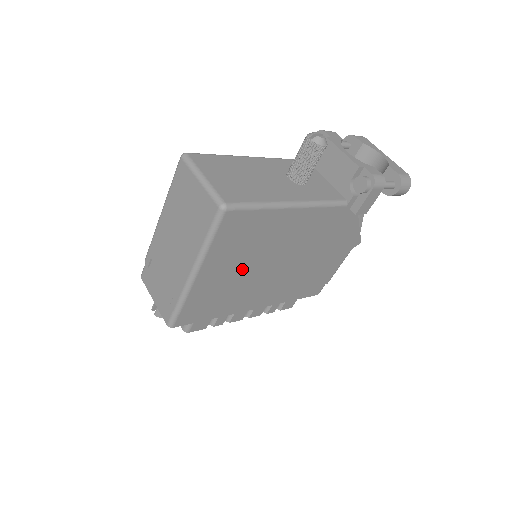
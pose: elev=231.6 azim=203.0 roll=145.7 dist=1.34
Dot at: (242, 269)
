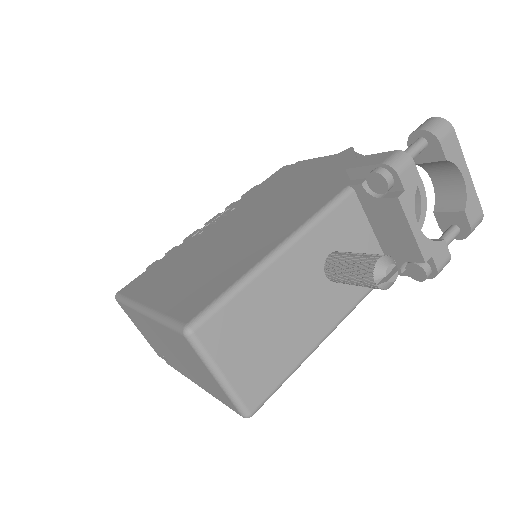
Dot at: occluded
